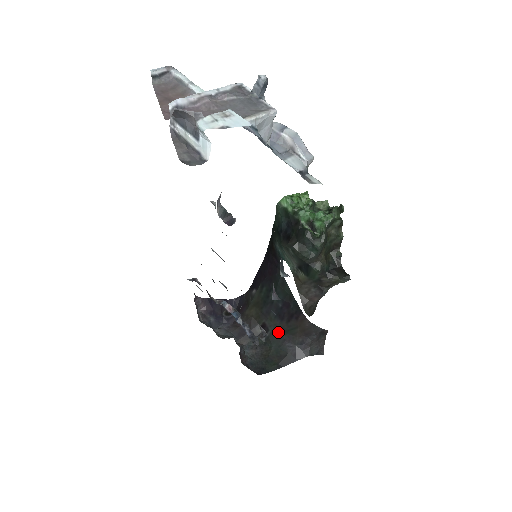
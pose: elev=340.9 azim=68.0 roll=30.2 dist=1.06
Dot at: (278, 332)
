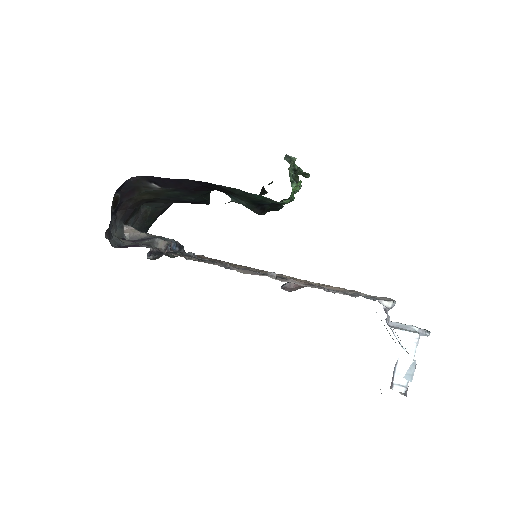
Dot at: (165, 202)
